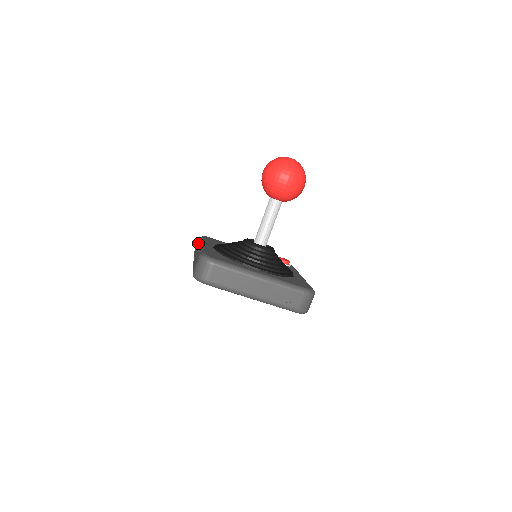
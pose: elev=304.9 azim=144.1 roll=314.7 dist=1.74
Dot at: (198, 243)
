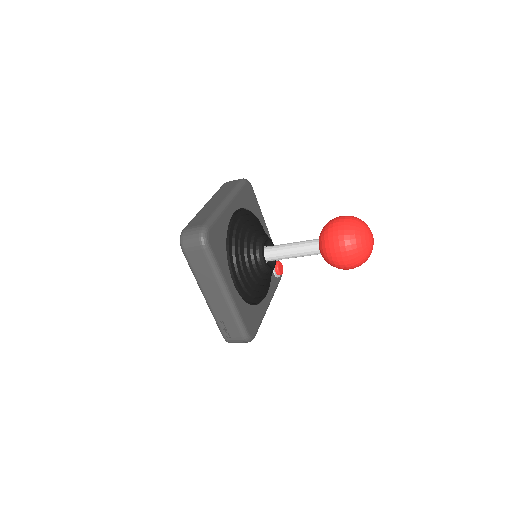
Dot at: (231, 189)
